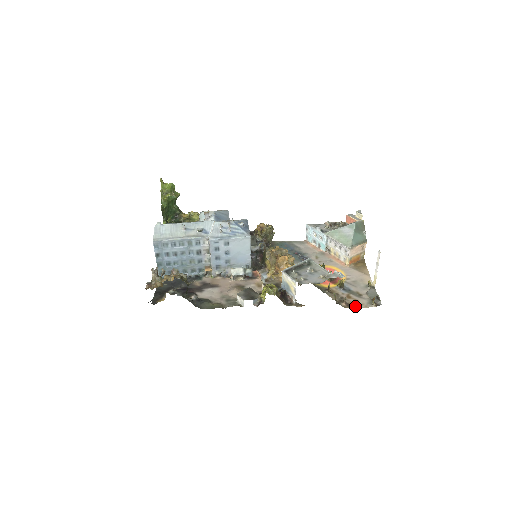
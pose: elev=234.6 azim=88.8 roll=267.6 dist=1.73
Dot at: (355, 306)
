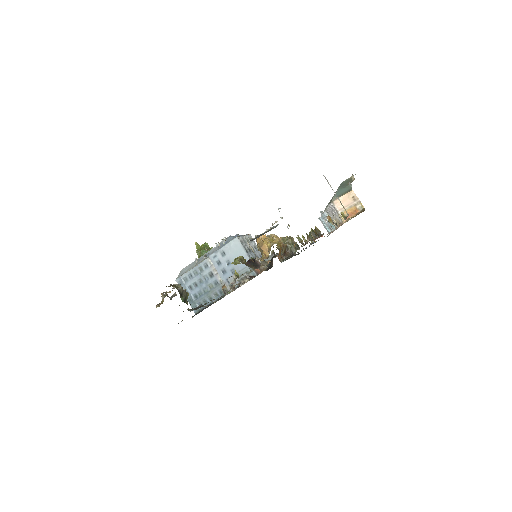
Dot at: occluded
